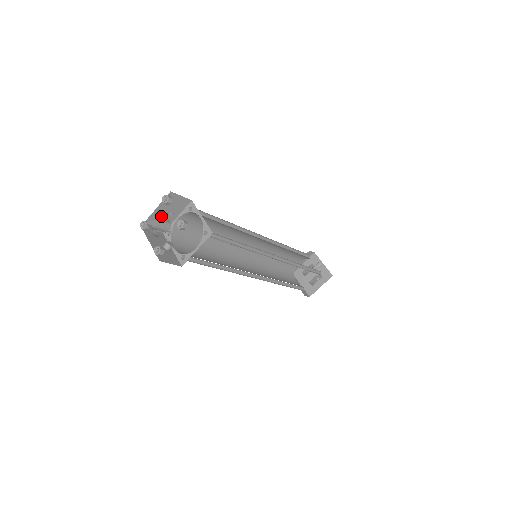
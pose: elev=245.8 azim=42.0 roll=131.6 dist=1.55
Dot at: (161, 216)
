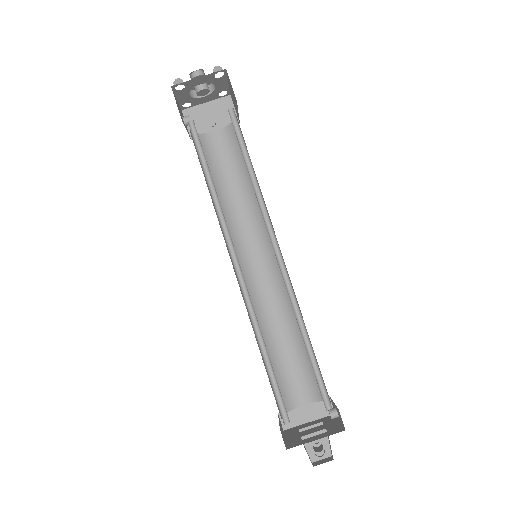
Dot at: (204, 116)
